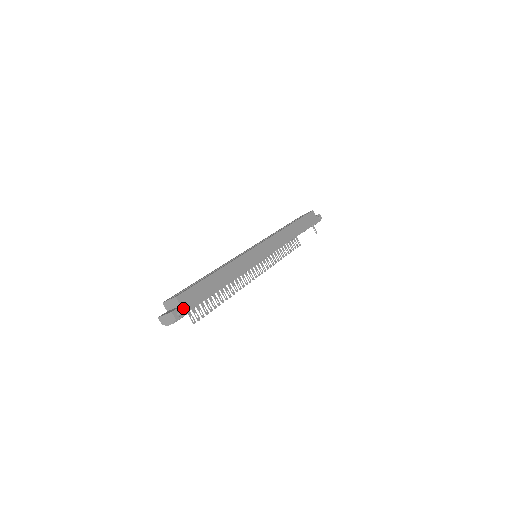
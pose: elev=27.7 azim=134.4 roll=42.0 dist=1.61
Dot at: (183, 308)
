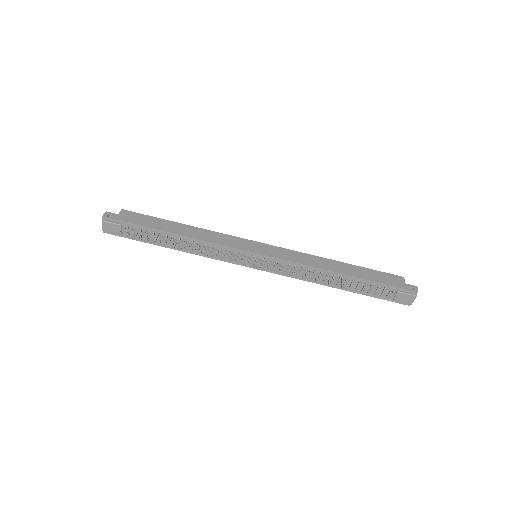
Dot at: (118, 216)
